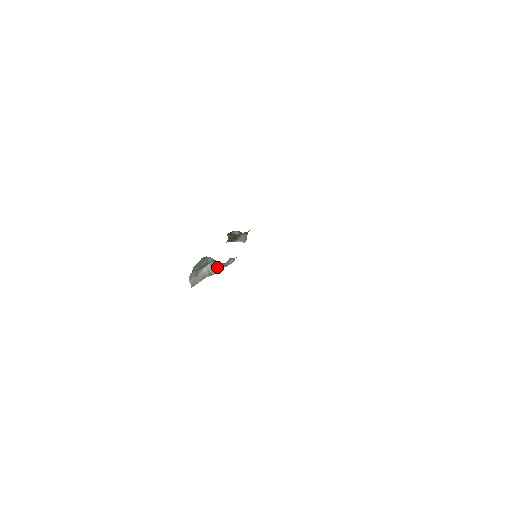
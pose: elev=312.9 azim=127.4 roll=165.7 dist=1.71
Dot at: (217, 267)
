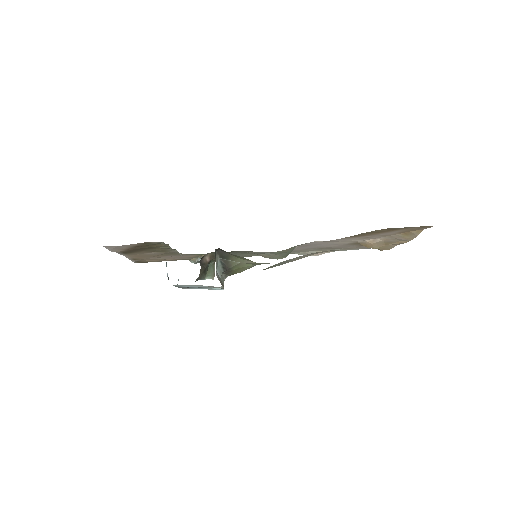
Dot at: occluded
